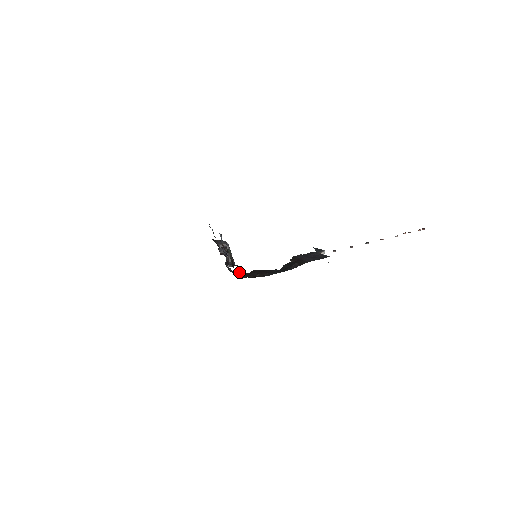
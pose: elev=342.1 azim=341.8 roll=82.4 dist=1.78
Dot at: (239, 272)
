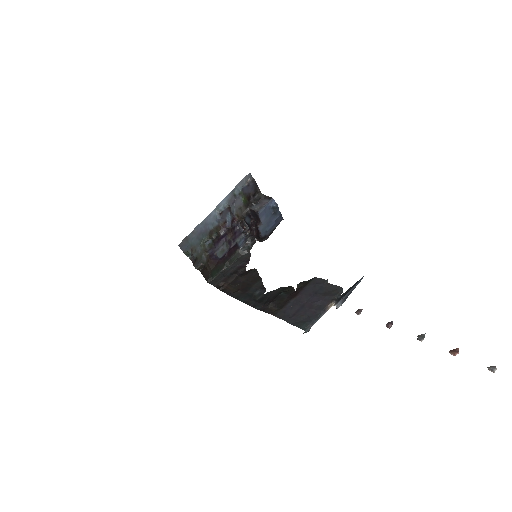
Dot at: (241, 262)
